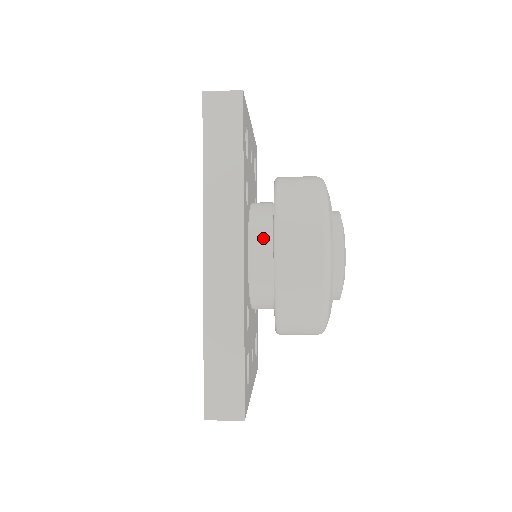
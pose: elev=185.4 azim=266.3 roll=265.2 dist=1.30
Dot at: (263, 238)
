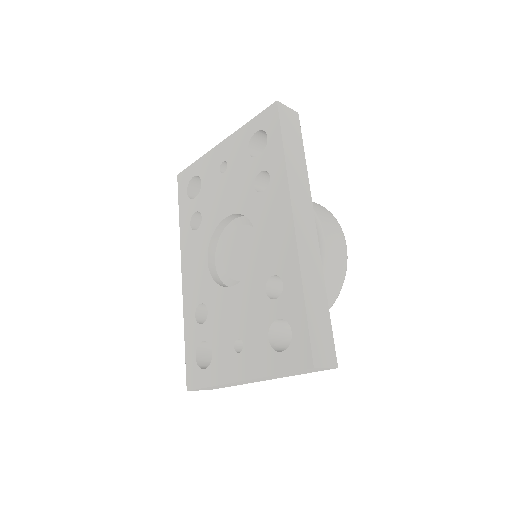
Dot at: occluded
